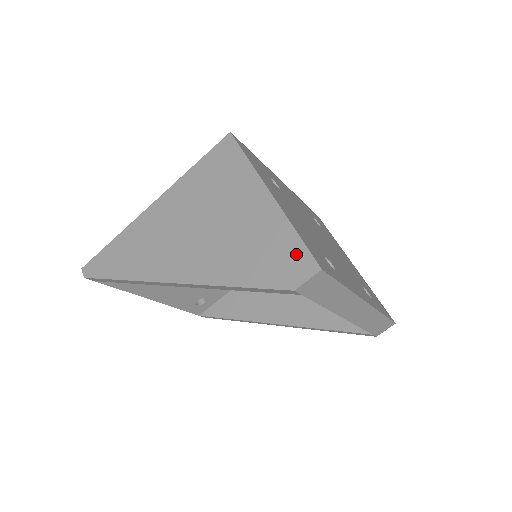
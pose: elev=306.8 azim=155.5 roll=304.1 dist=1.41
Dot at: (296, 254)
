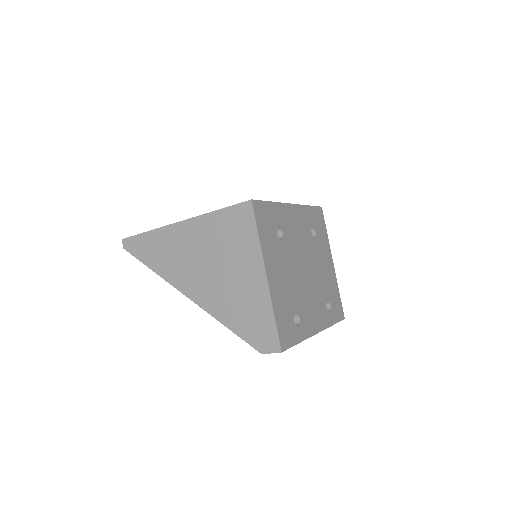
Dot at: (270, 332)
